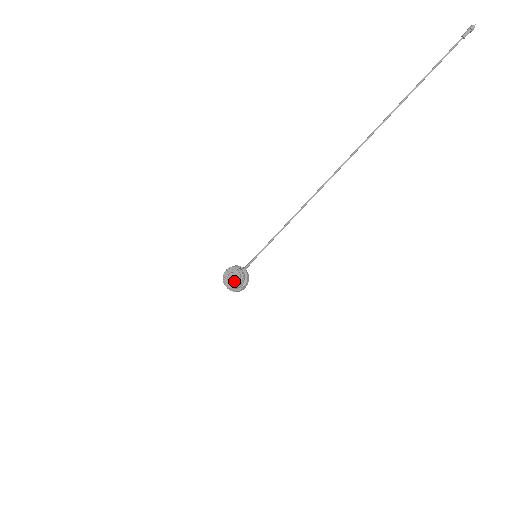
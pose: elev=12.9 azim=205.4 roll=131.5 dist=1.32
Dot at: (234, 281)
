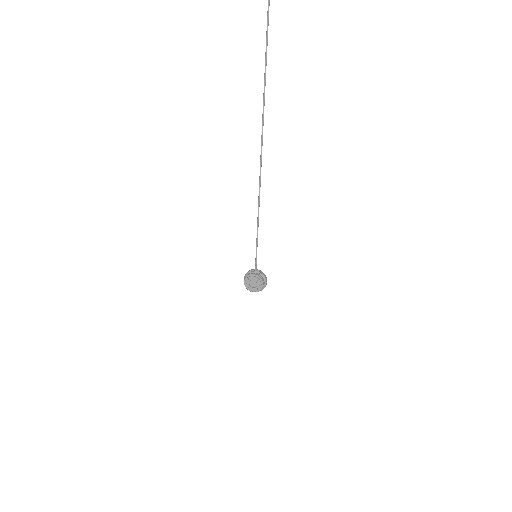
Dot at: (257, 285)
